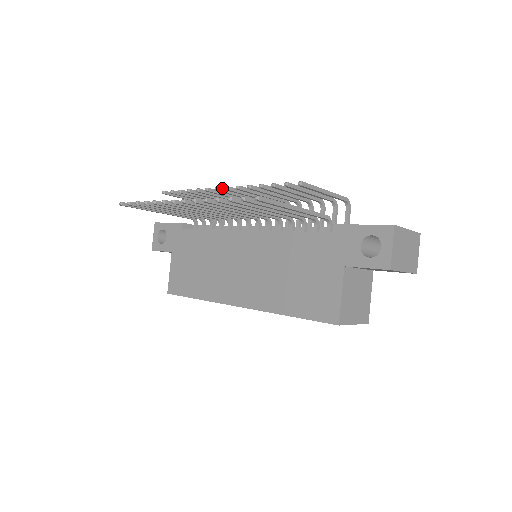
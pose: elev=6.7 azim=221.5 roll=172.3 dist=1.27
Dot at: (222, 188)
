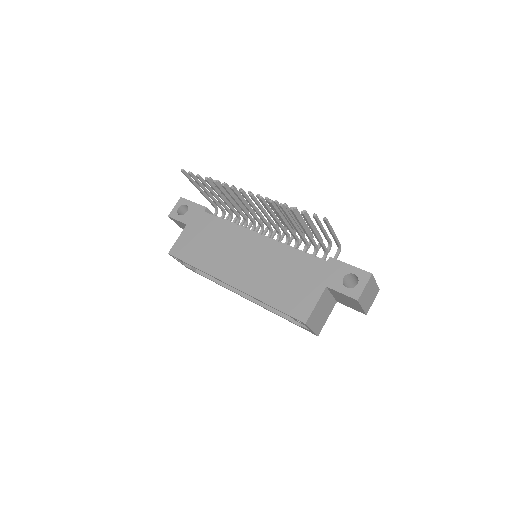
Dot at: occluded
